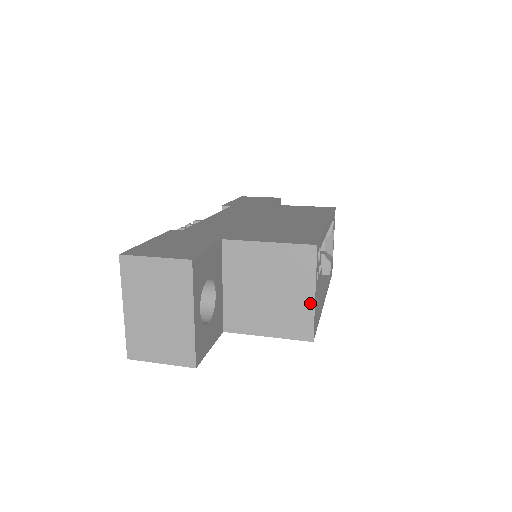
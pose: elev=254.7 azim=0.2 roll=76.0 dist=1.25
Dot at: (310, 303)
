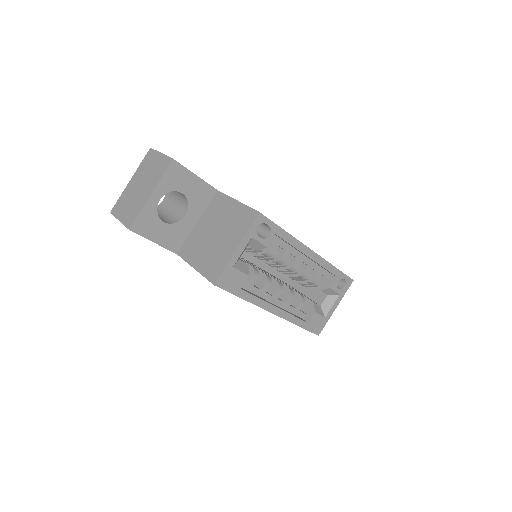
Dot at: (230, 253)
